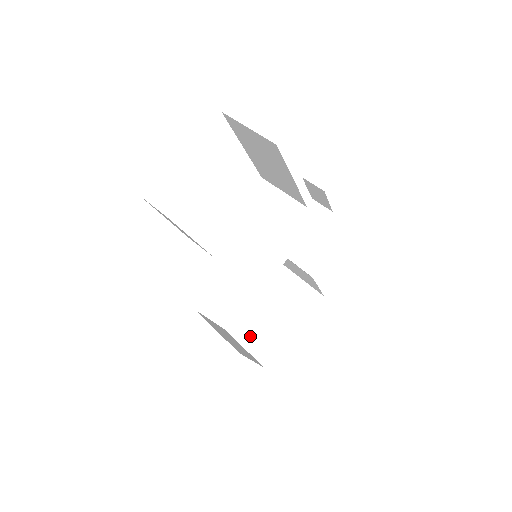
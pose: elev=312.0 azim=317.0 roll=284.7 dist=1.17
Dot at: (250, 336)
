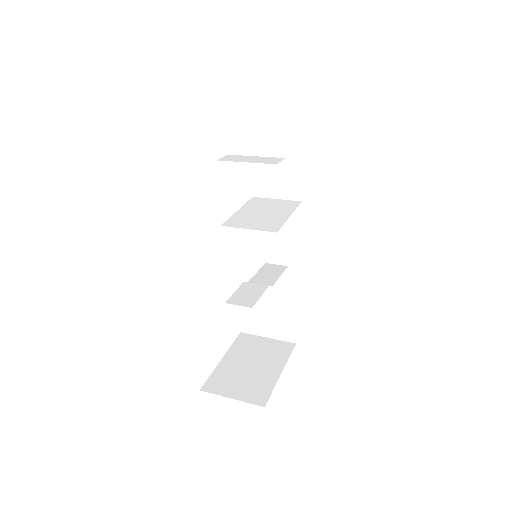
Dot at: (234, 387)
